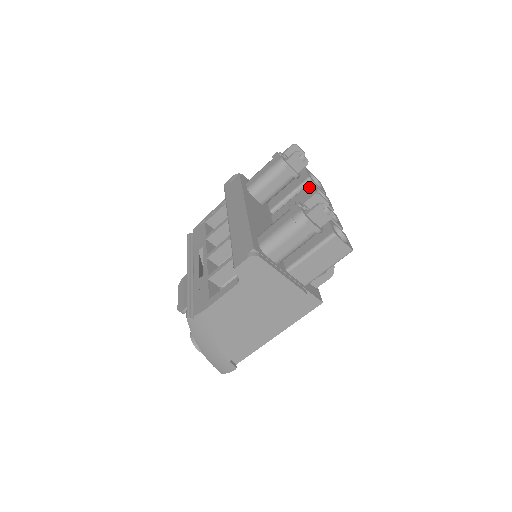
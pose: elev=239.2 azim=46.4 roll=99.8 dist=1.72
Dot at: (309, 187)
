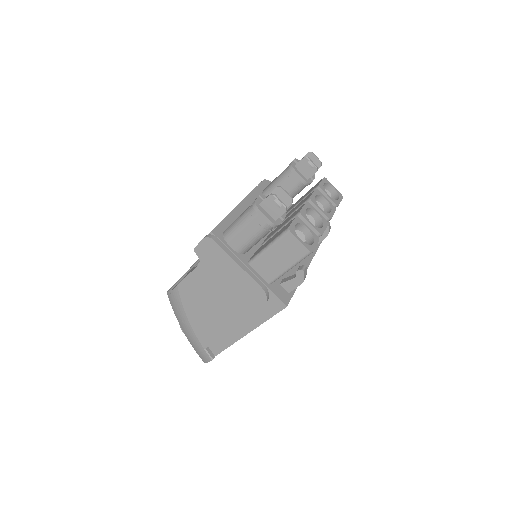
Dot at: (311, 193)
